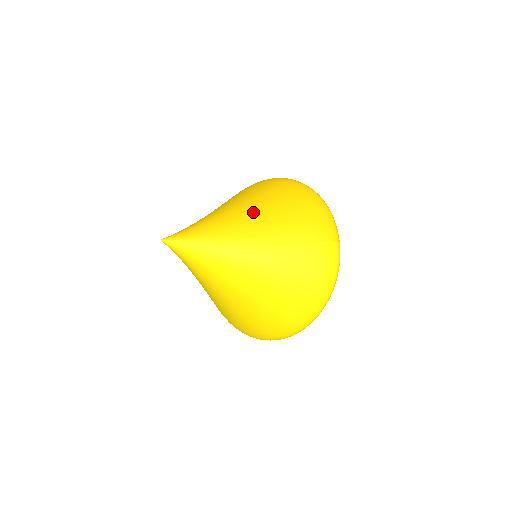
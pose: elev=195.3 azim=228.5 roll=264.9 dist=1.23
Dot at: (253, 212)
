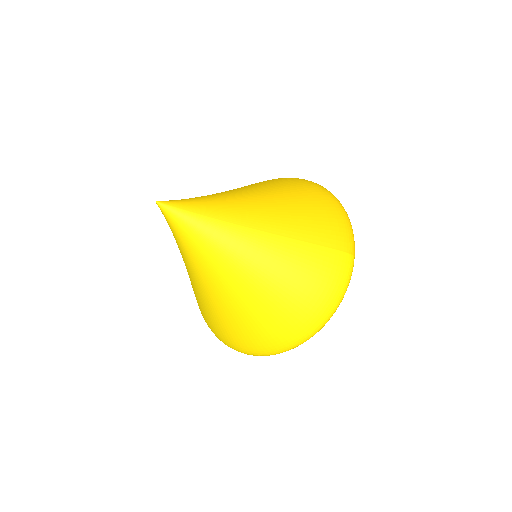
Dot at: (266, 200)
